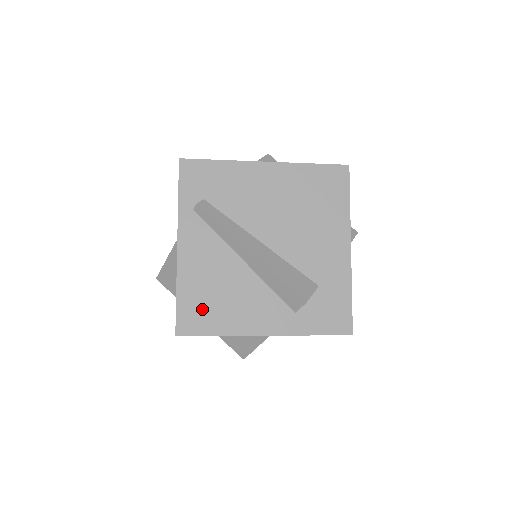
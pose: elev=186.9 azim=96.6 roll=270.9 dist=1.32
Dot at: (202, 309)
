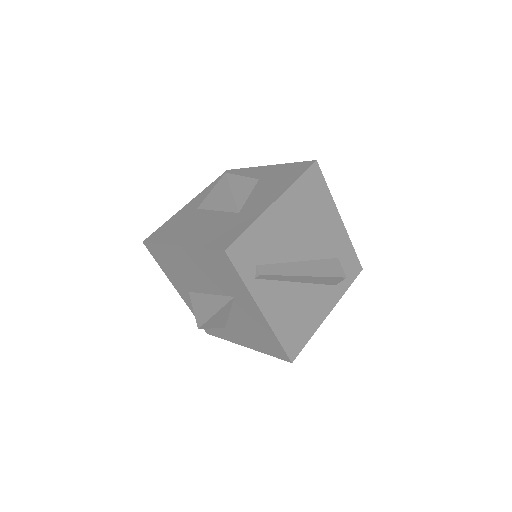
Dot at: (295, 334)
